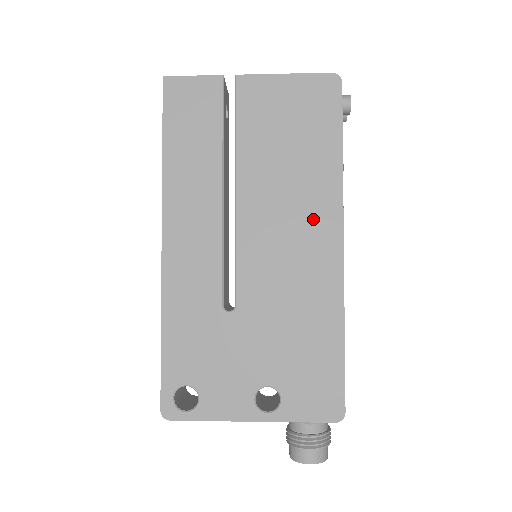
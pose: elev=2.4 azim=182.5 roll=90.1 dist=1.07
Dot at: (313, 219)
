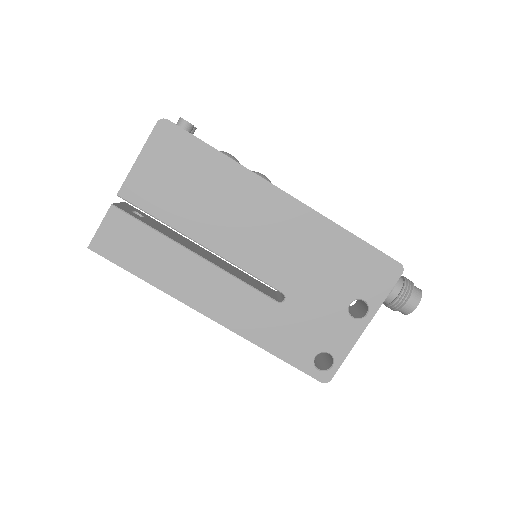
Dot at: (256, 204)
